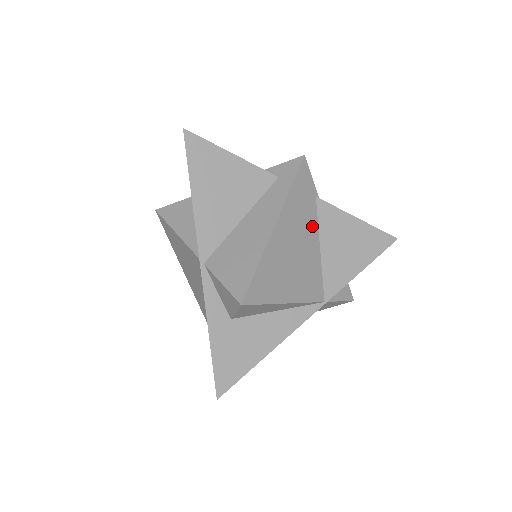
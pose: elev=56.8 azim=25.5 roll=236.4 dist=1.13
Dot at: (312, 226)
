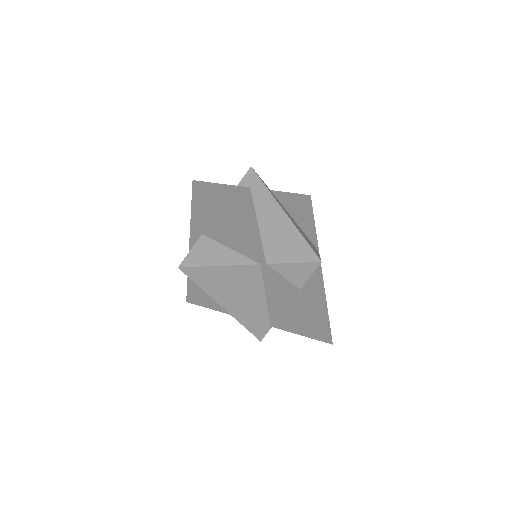
Dot at: (284, 208)
